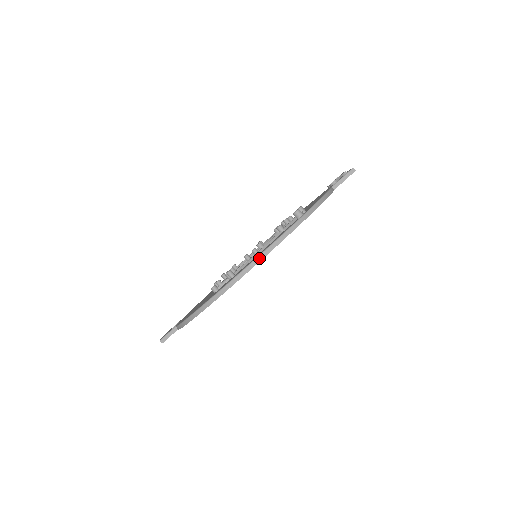
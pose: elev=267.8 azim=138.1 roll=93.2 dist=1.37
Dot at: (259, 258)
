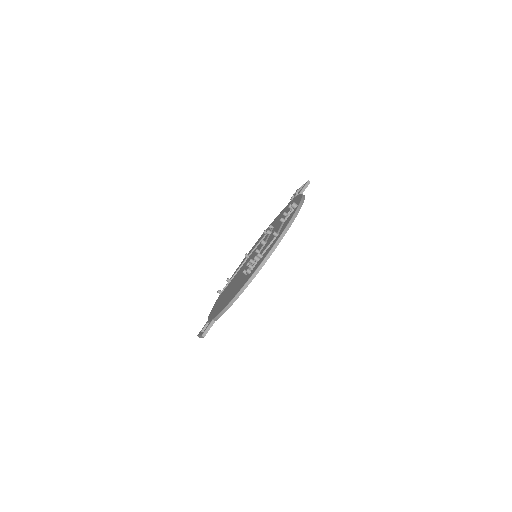
Dot at: (284, 233)
